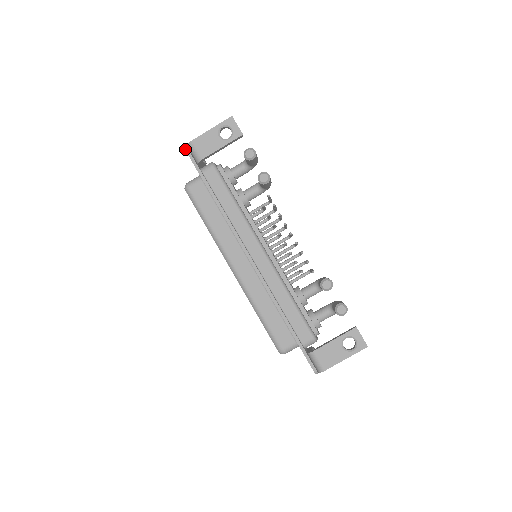
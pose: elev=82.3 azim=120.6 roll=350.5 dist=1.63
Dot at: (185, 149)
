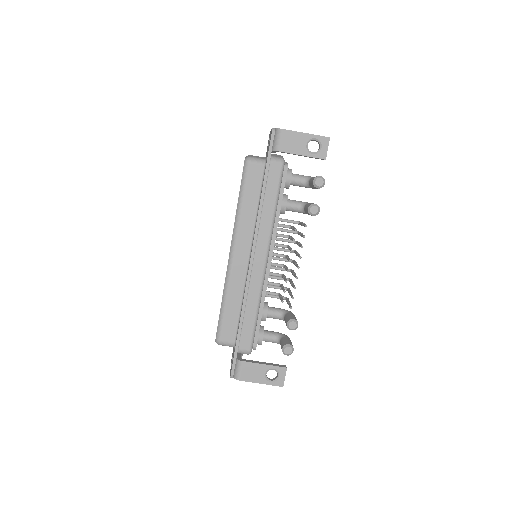
Dot at: (272, 131)
